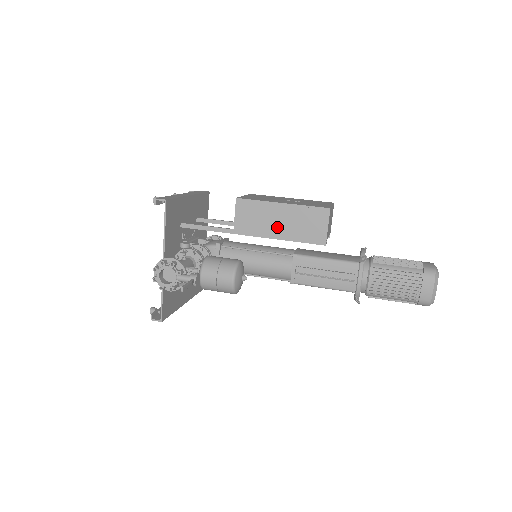
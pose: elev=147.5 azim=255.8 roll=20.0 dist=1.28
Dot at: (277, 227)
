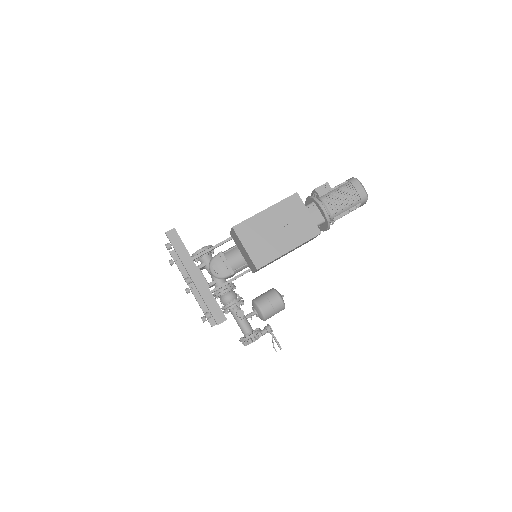
Dot at: occluded
